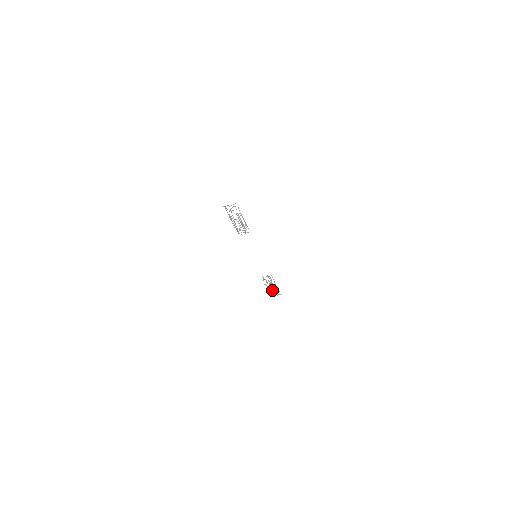
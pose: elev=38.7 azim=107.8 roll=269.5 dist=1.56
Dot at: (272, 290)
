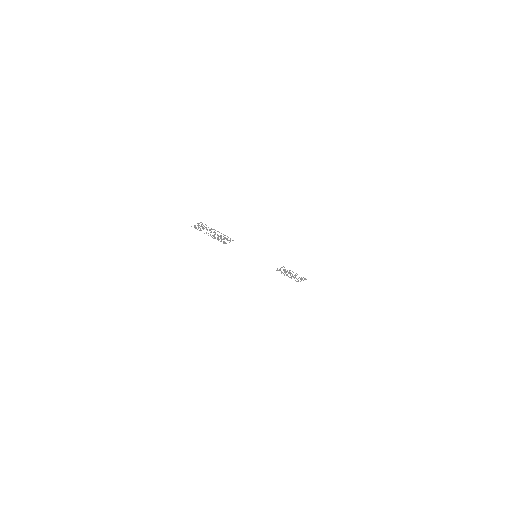
Dot at: (295, 277)
